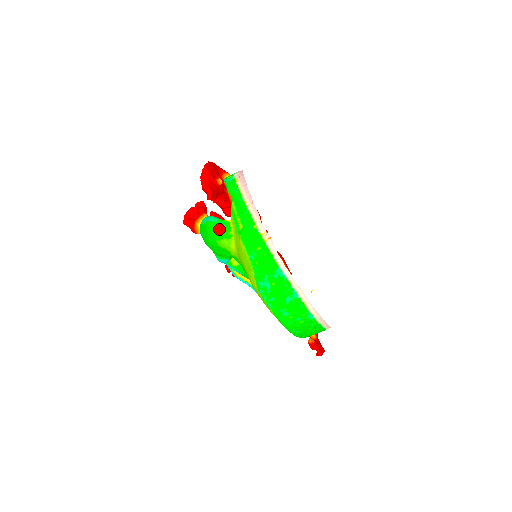
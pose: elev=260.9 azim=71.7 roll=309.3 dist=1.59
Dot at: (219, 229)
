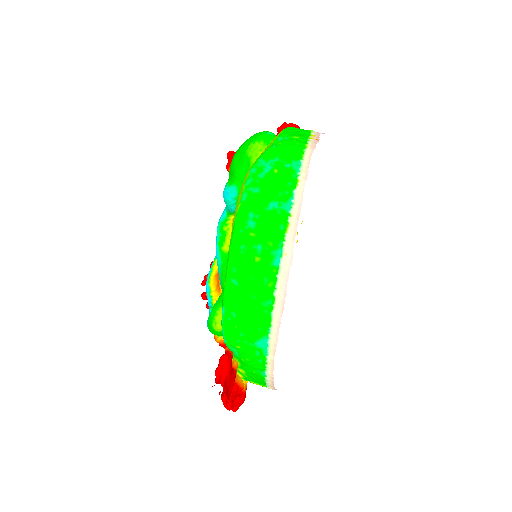
Dot at: (266, 133)
